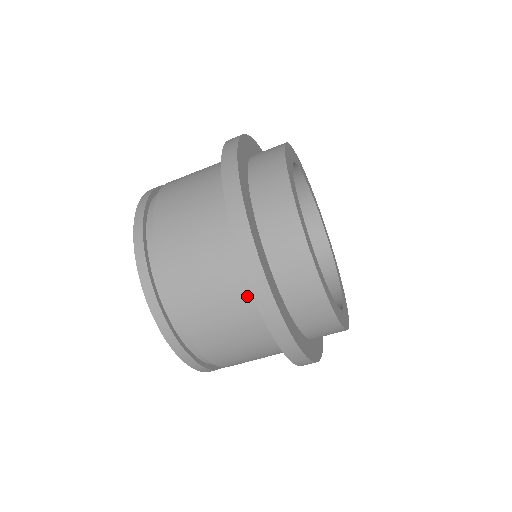
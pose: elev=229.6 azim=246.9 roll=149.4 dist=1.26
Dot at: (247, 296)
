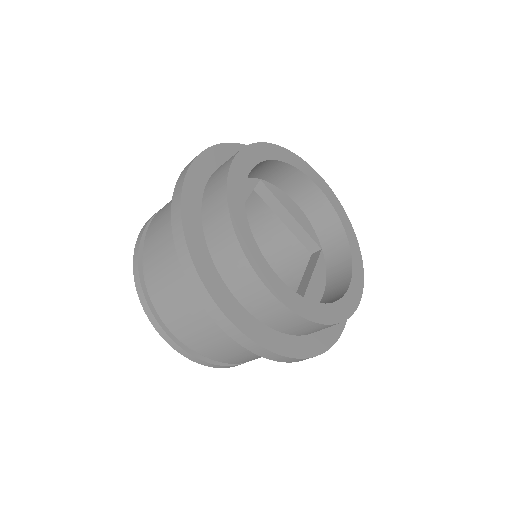
Dot at: occluded
